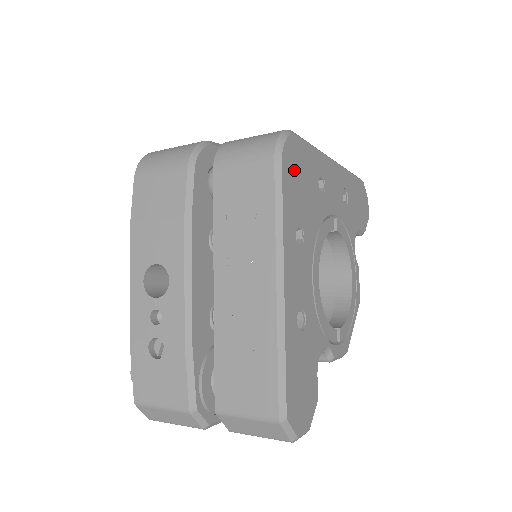
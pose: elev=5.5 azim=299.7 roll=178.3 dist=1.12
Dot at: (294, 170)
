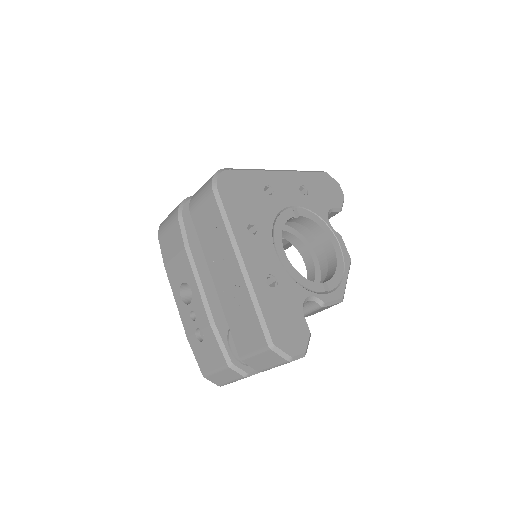
Dot at: (233, 191)
